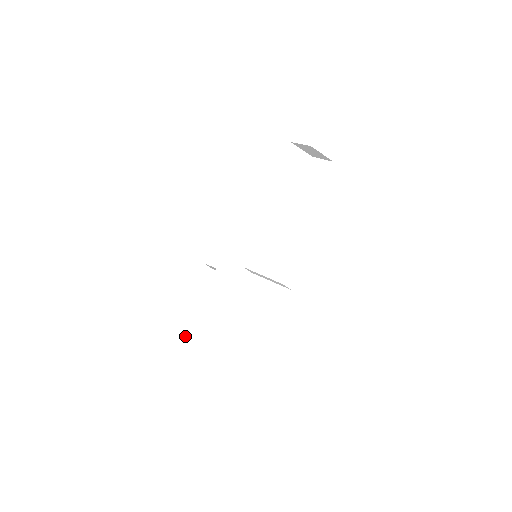
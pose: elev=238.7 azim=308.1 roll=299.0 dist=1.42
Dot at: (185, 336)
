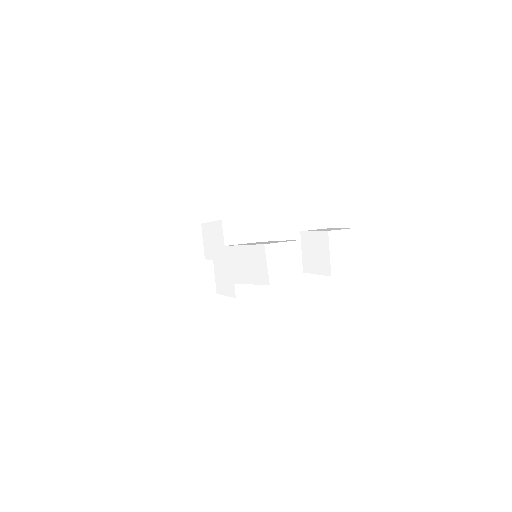
Dot at: (205, 250)
